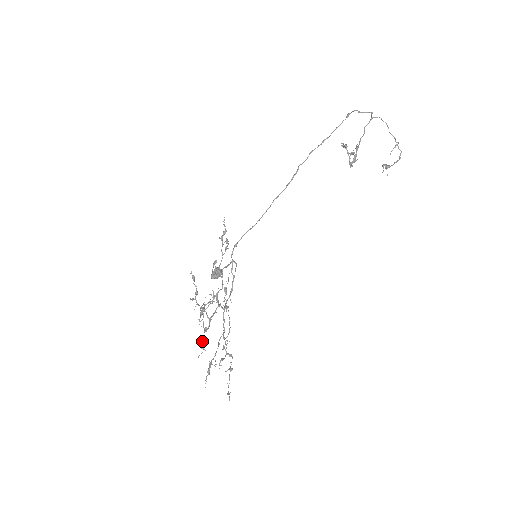
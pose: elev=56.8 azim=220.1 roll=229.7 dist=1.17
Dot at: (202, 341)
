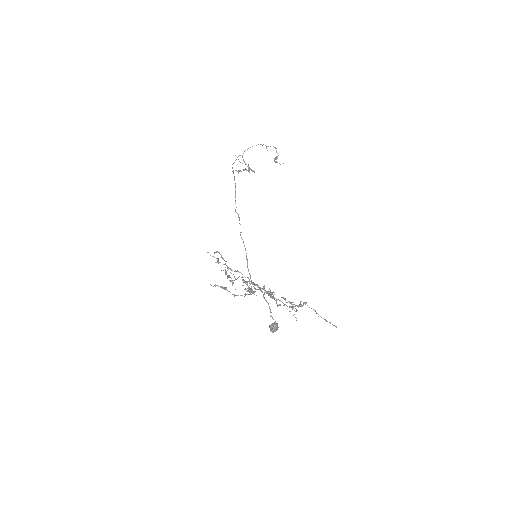
Dot at: occluded
